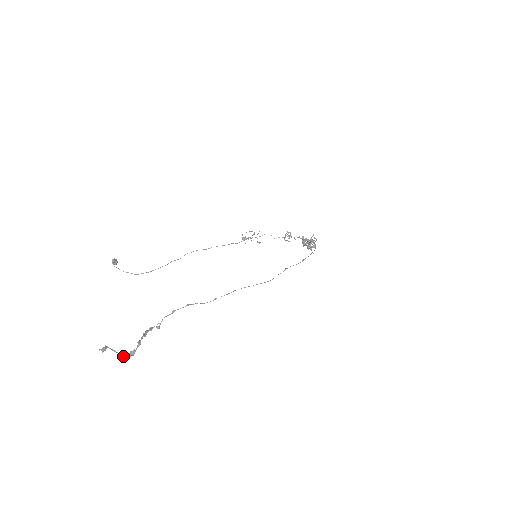
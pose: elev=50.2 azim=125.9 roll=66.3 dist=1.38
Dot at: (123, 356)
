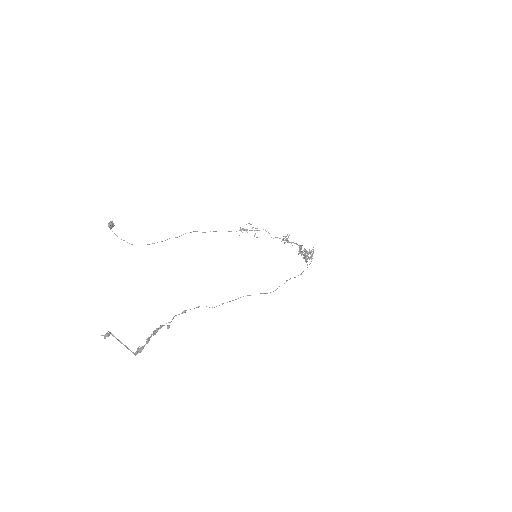
Dot at: (130, 350)
